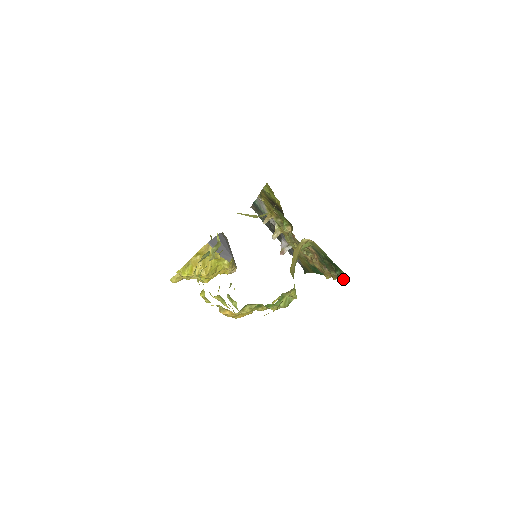
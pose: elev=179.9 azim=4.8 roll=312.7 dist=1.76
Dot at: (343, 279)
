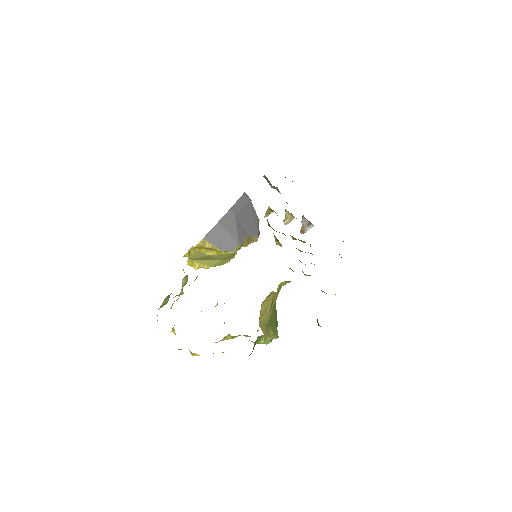
Dot at: occluded
